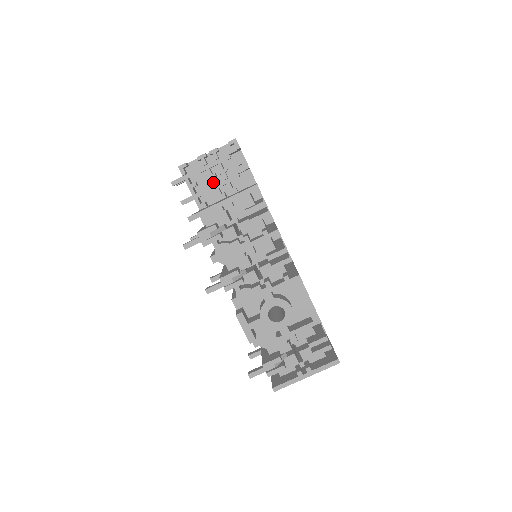
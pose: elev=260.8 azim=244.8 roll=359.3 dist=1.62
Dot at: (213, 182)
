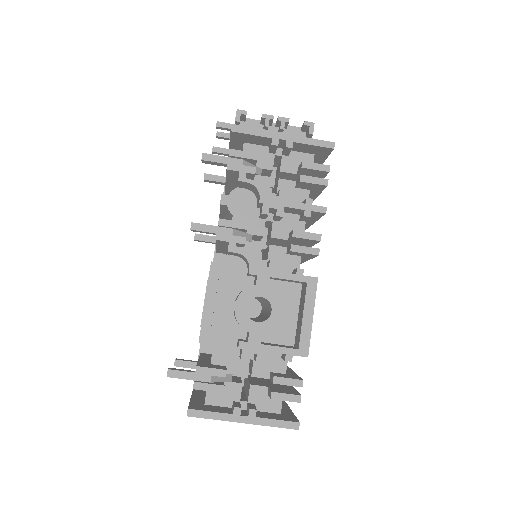
Dot at: occluded
